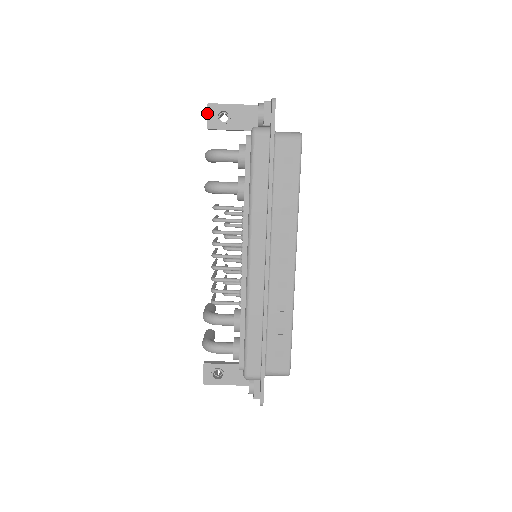
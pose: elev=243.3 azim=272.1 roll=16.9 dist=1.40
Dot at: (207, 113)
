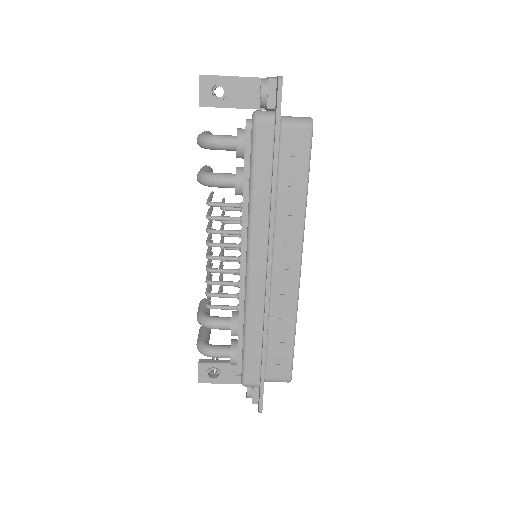
Dot at: (199, 87)
